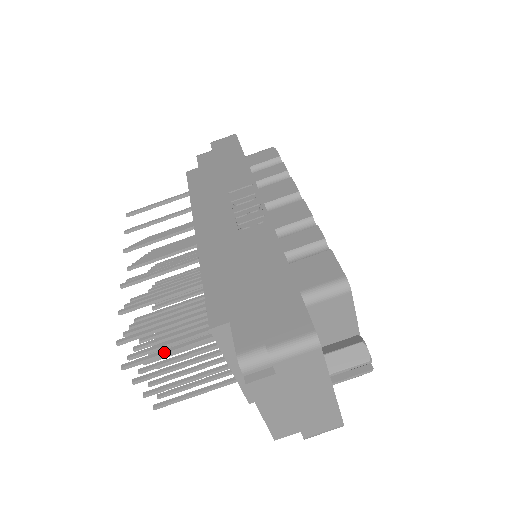
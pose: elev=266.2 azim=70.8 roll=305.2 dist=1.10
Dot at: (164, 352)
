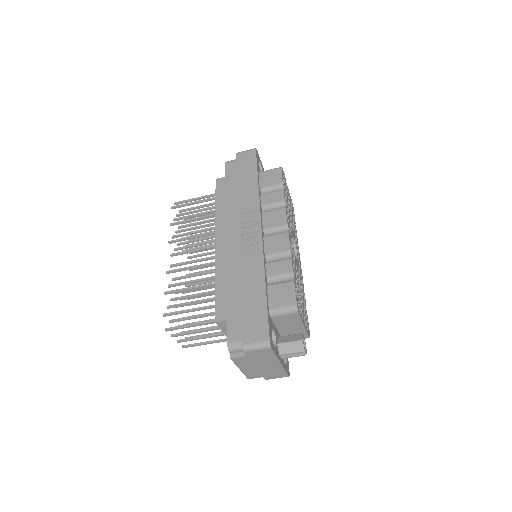
Dot at: (190, 326)
